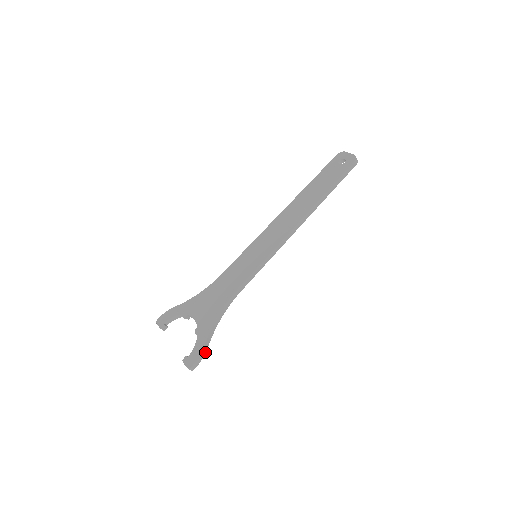
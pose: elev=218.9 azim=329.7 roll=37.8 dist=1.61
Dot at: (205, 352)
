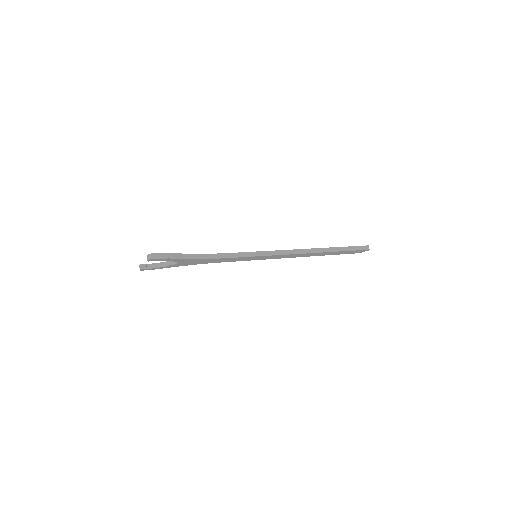
Dot at: (171, 258)
